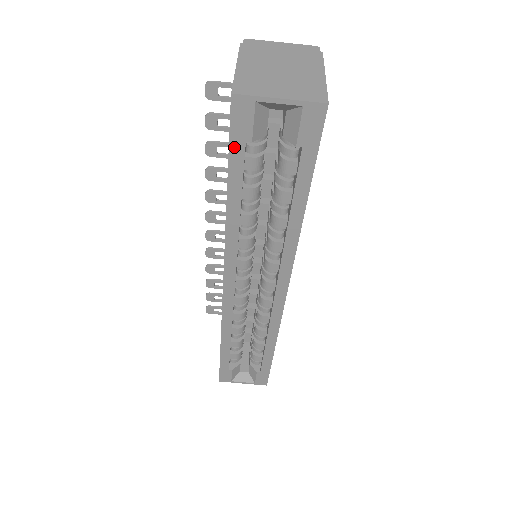
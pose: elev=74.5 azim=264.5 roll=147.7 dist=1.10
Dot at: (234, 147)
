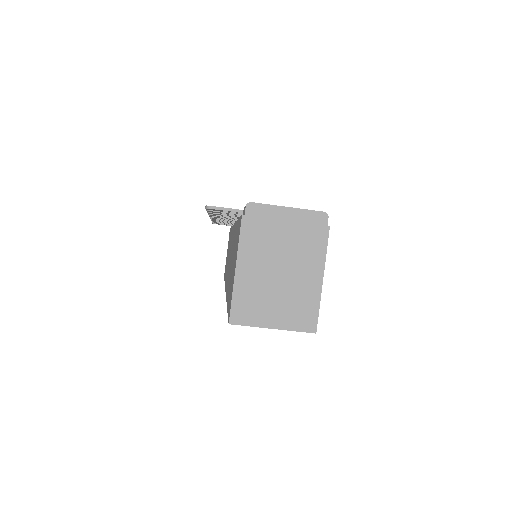
Dot at: occluded
